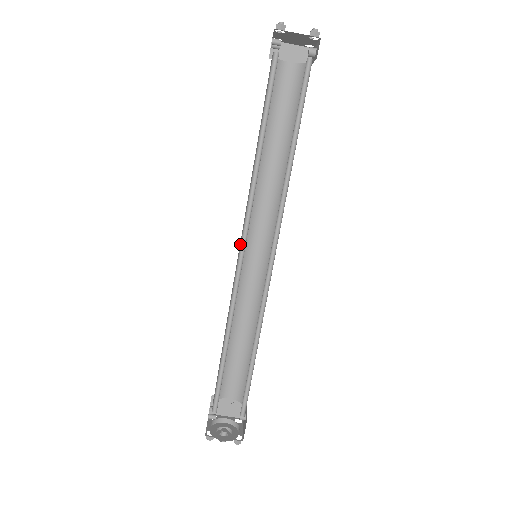
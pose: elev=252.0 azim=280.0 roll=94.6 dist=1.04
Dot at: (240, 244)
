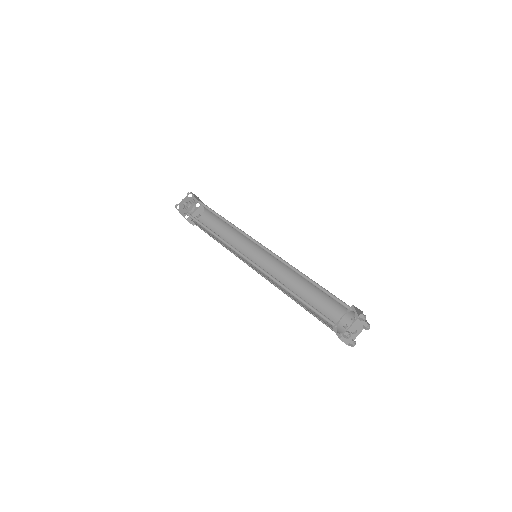
Dot at: occluded
